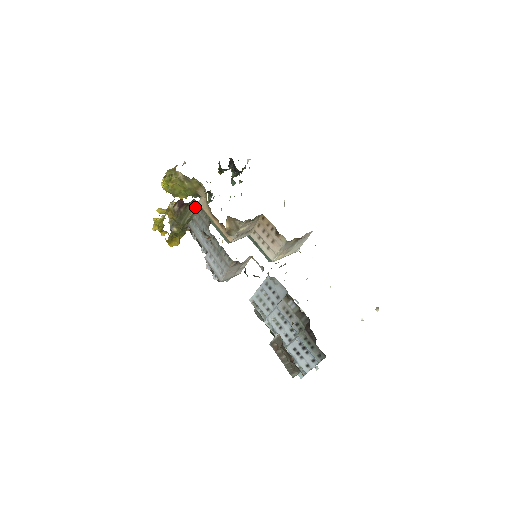
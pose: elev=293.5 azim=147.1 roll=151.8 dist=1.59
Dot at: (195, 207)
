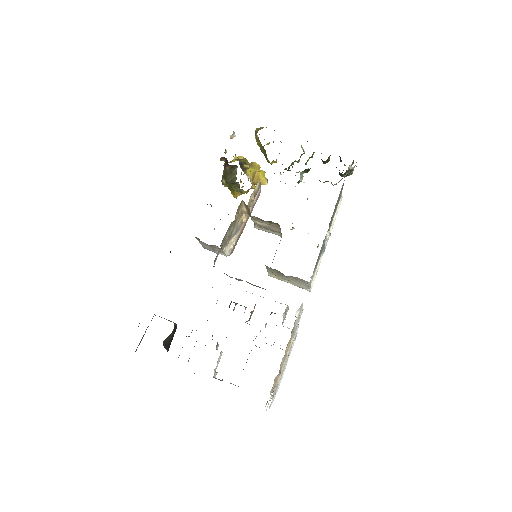
Dot at: (236, 173)
